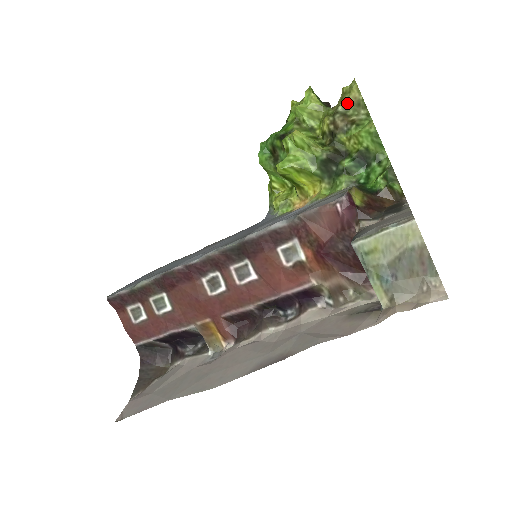
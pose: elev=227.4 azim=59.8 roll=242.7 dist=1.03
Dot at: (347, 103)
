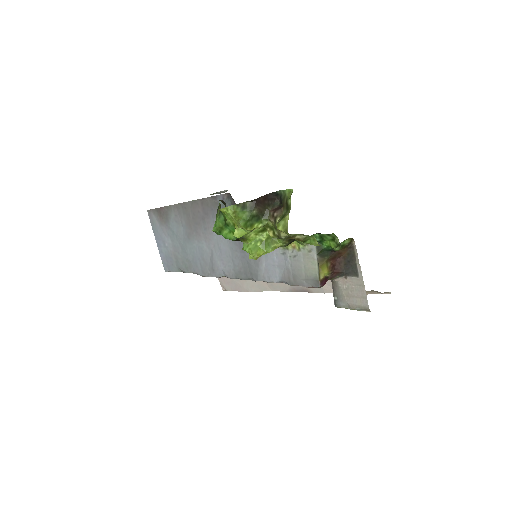
Dot at: (288, 235)
